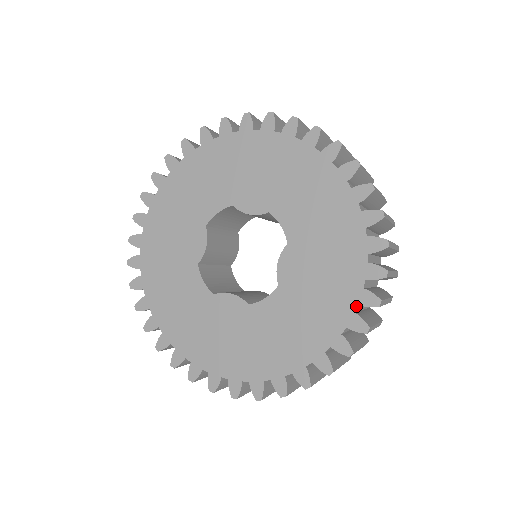
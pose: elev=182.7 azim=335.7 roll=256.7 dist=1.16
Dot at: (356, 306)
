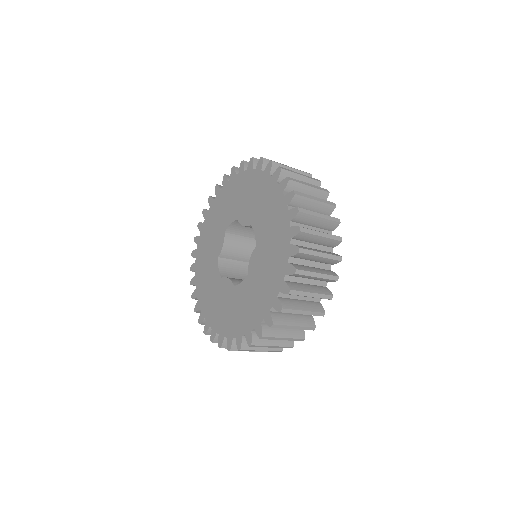
Dot at: (278, 292)
